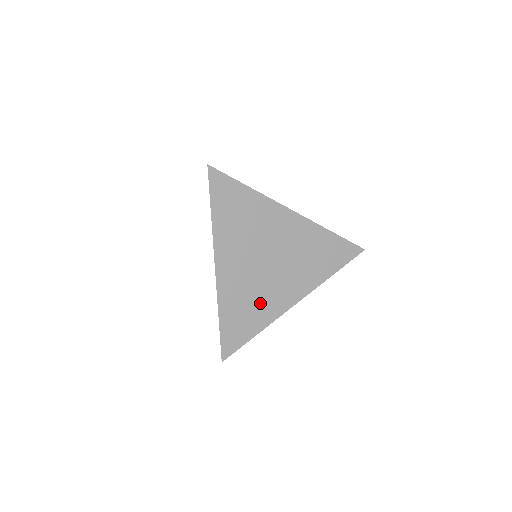
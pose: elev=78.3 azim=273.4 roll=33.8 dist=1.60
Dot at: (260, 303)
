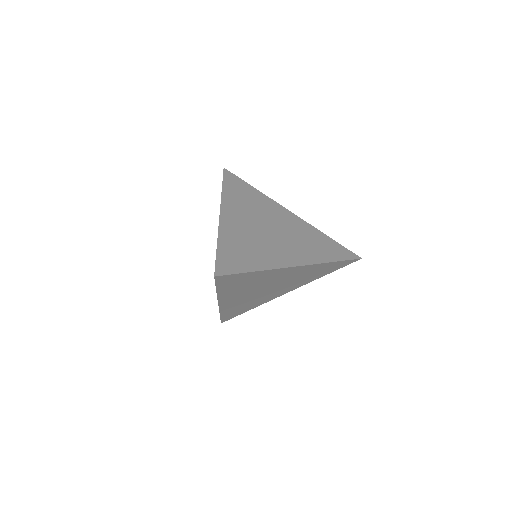
Dot at: (256, 302)
